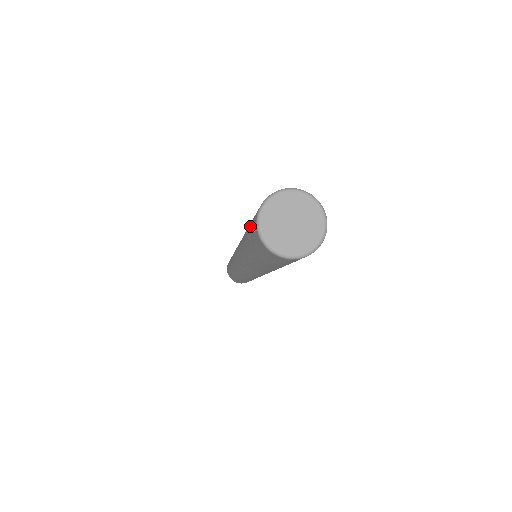
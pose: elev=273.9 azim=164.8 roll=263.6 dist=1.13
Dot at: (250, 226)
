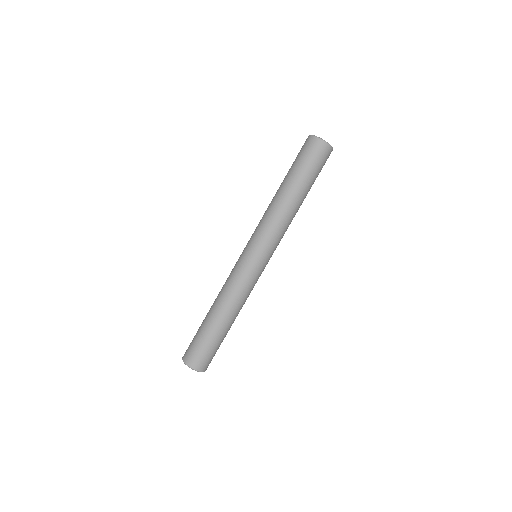
Dot at: (300, 160)
